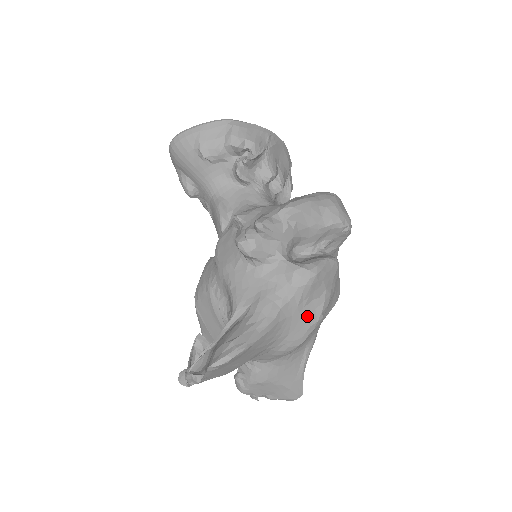
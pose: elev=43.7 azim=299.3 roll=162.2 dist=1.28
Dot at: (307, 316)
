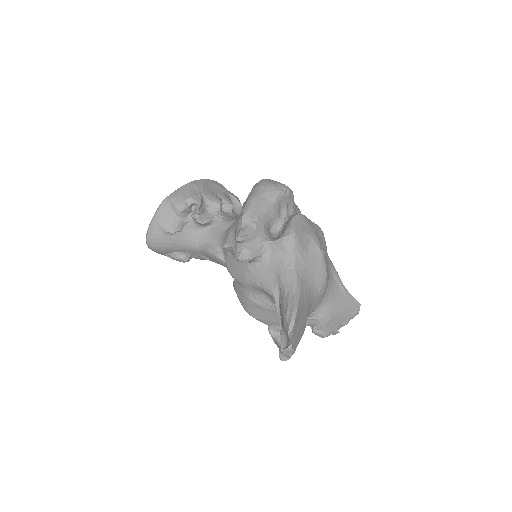
Dot at: (314, 259)
